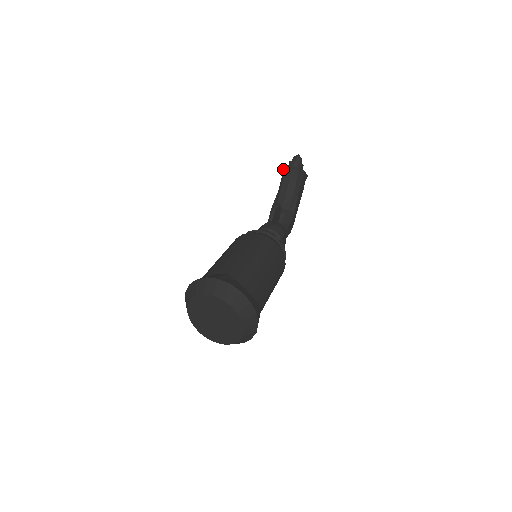
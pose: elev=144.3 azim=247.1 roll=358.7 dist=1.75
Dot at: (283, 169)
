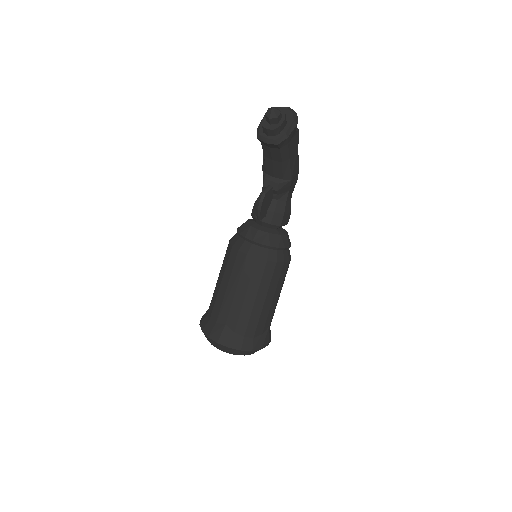
Dot at: occluded
